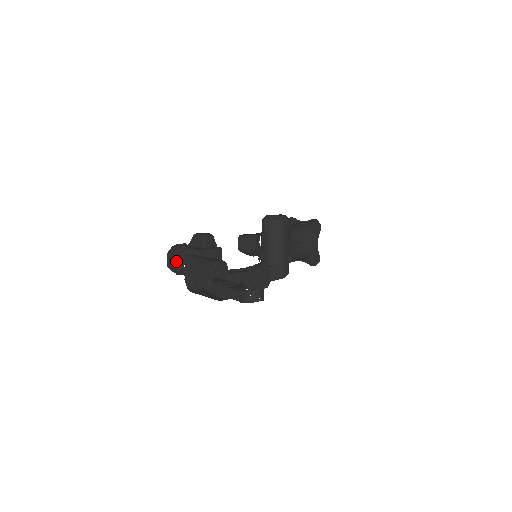
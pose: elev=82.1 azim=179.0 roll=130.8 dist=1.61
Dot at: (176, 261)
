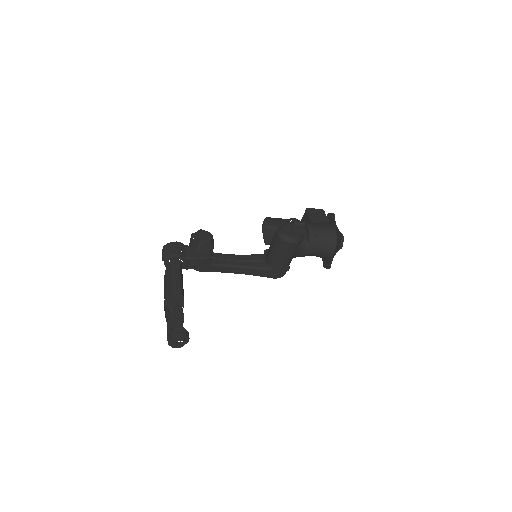
Dot at: (163, 259)
